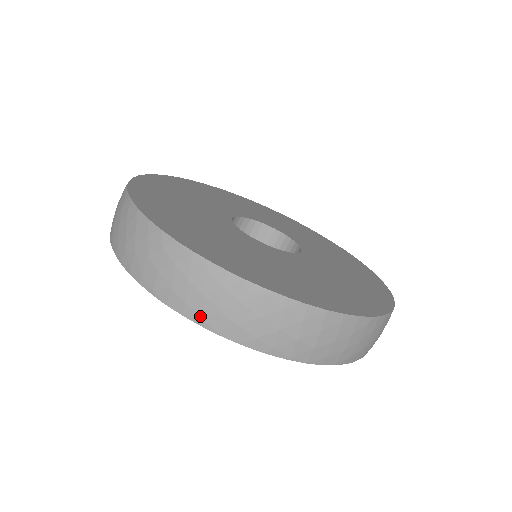
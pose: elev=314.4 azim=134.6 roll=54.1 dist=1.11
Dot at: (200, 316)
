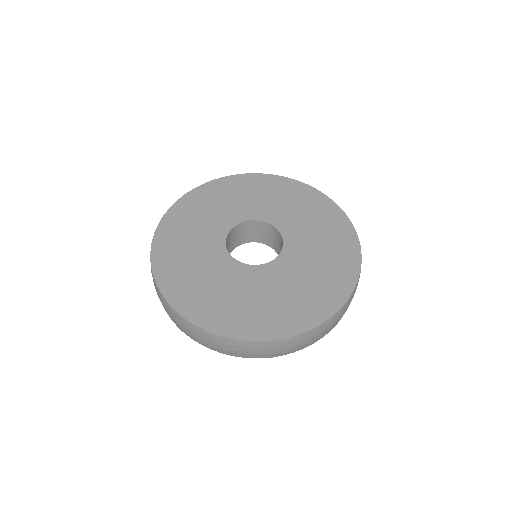
Dot at: (294, 351)
